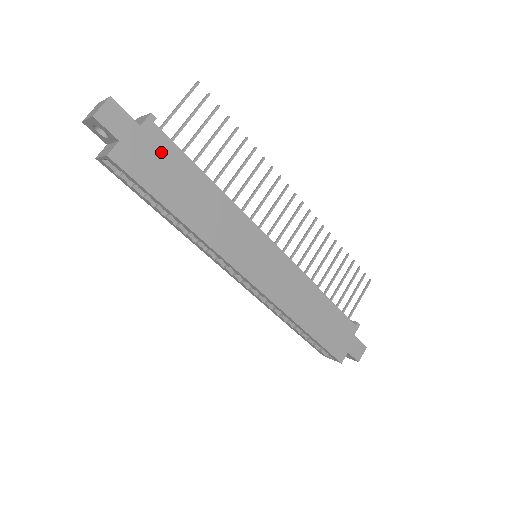
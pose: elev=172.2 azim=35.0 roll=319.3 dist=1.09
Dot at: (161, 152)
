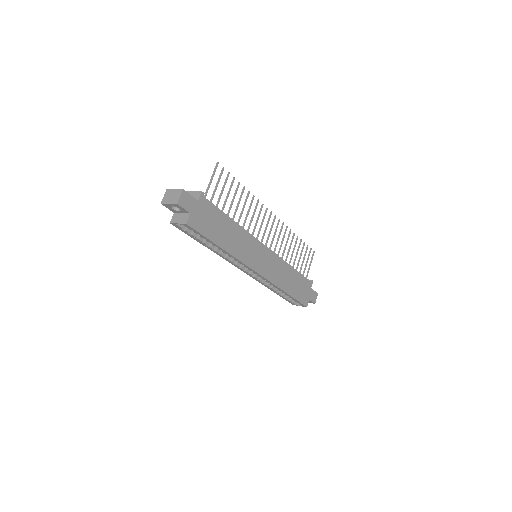
Dot at: (209, 212)
